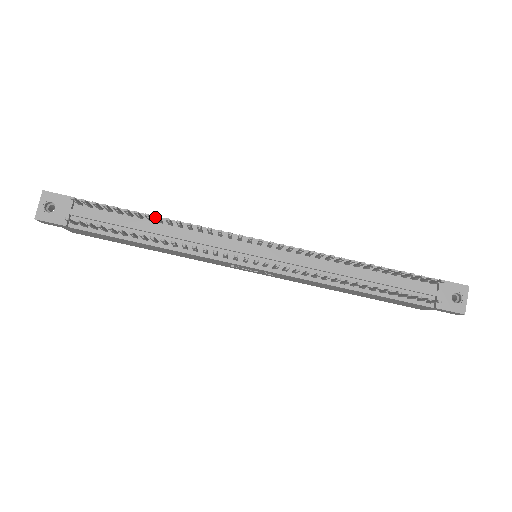
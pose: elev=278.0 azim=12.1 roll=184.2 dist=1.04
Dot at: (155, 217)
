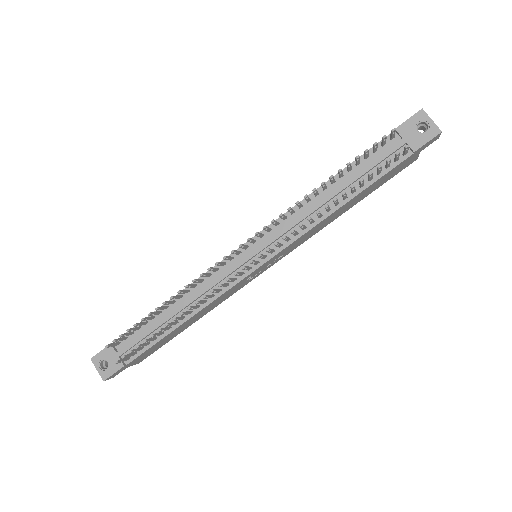
Dot at: occluded
